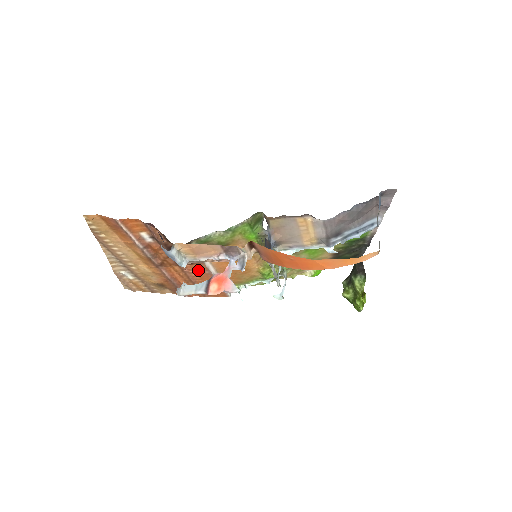
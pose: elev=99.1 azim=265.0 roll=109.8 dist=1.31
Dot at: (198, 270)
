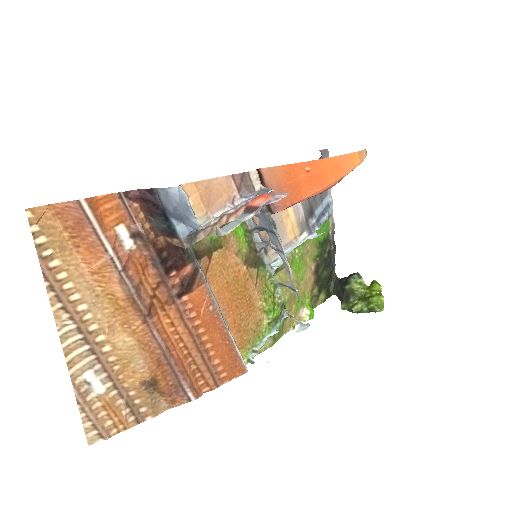
Dot at: (199, 308)
